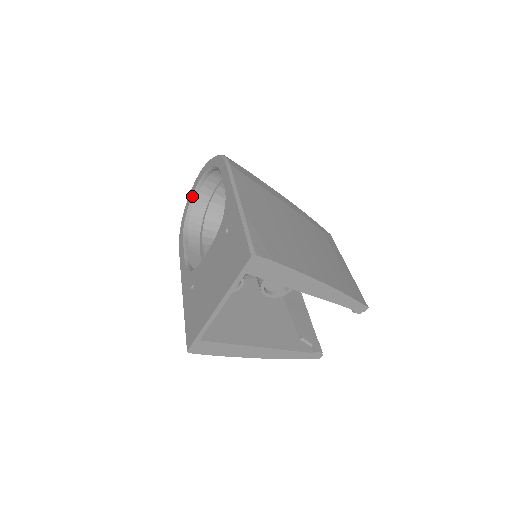
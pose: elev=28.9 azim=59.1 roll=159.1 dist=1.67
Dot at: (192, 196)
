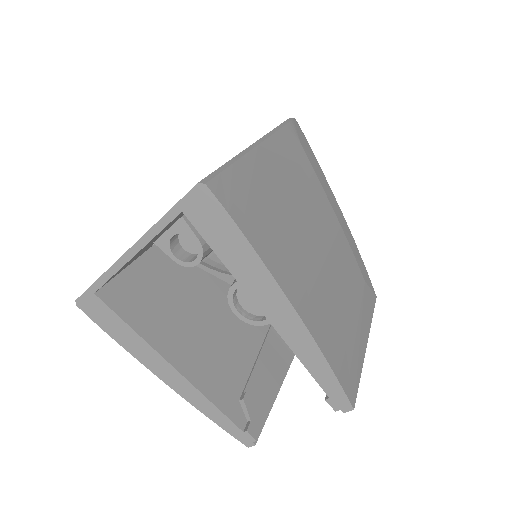
Dot at: occluded
